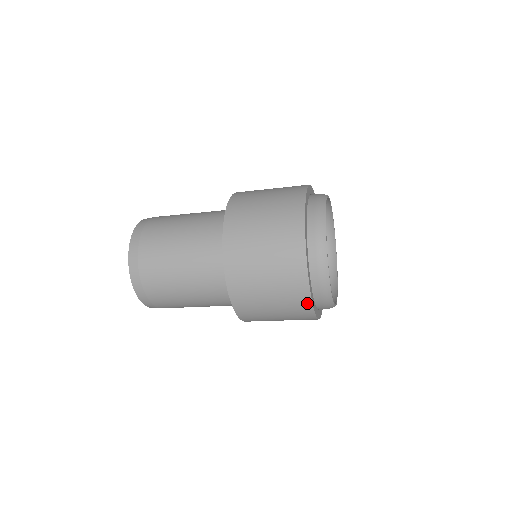
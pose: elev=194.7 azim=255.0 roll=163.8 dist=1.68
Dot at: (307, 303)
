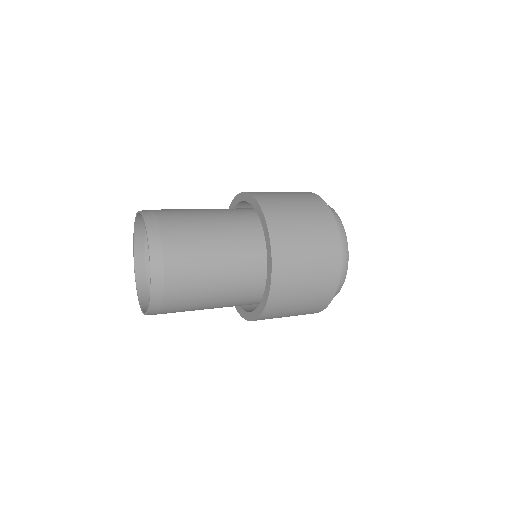
Dot at: occluded
